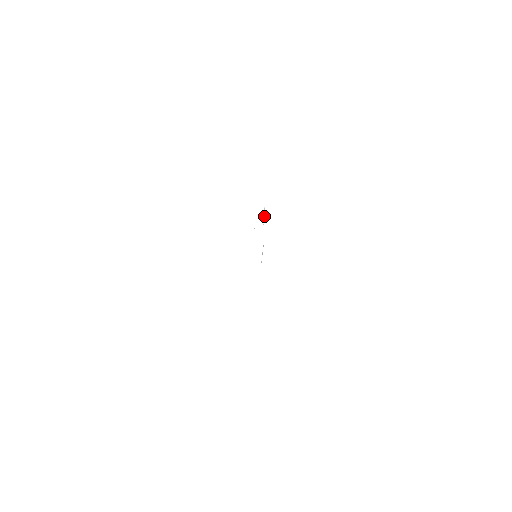
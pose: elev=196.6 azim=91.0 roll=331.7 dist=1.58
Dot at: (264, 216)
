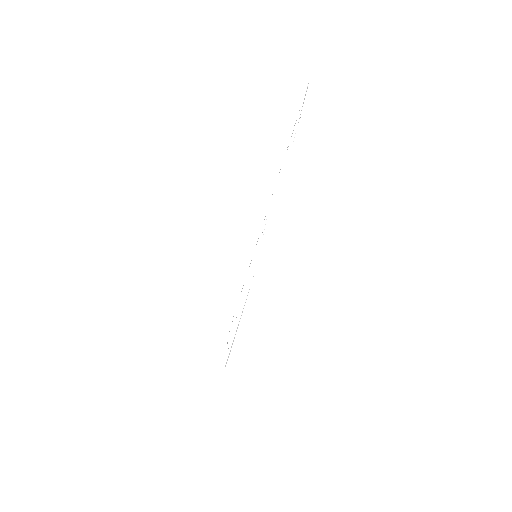
Dot at: occluded
